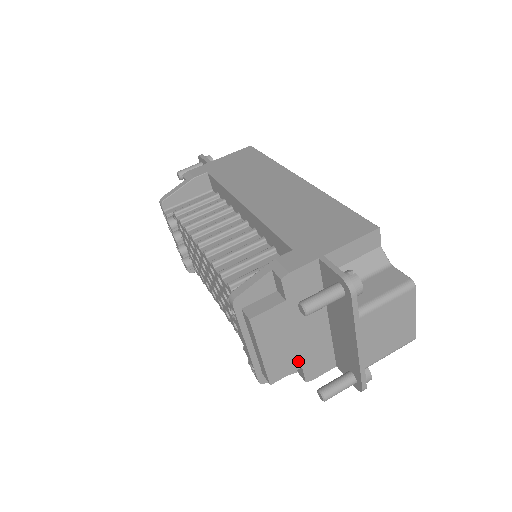
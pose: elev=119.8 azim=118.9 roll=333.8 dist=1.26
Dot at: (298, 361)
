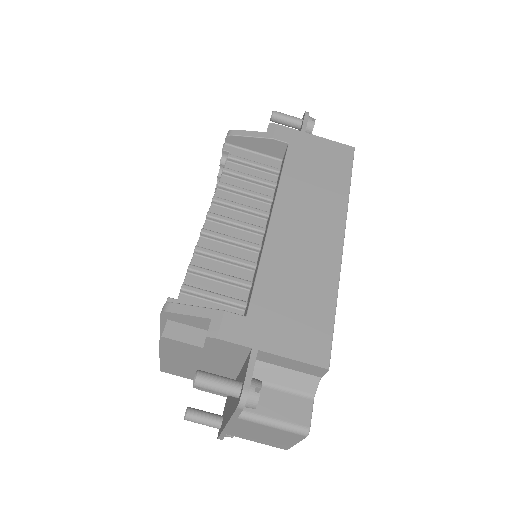
Dot at: (193, 376)
